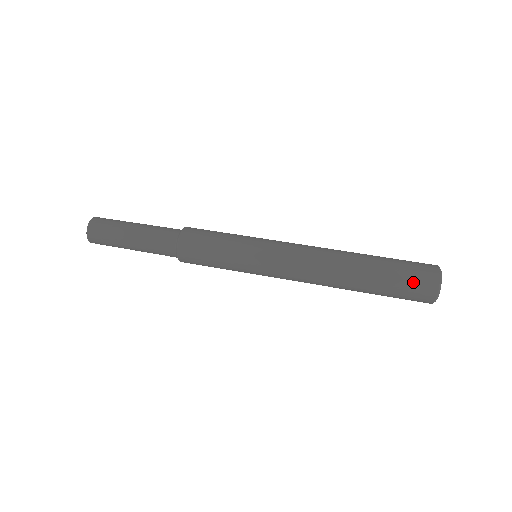
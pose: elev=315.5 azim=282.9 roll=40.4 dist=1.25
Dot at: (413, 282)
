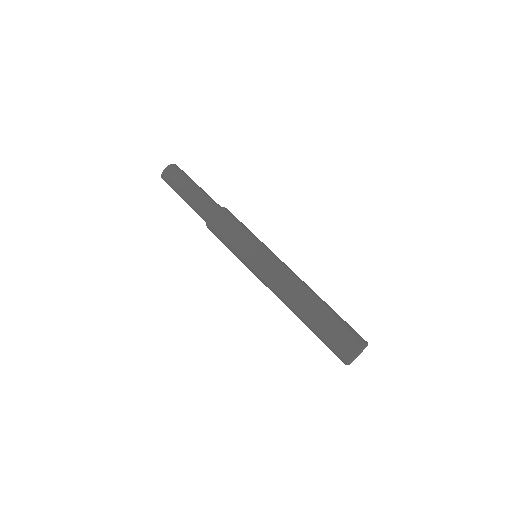
Dot at: (332, 350)
